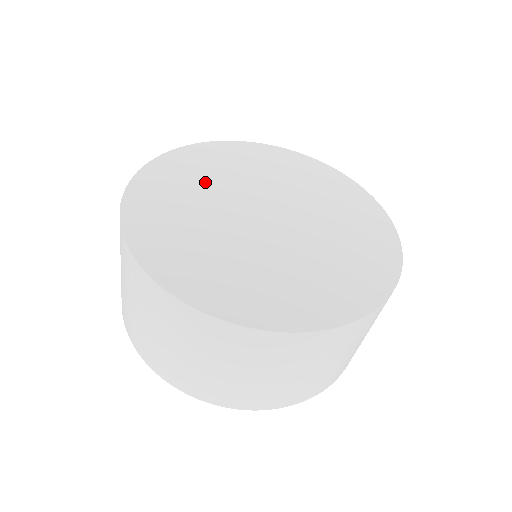
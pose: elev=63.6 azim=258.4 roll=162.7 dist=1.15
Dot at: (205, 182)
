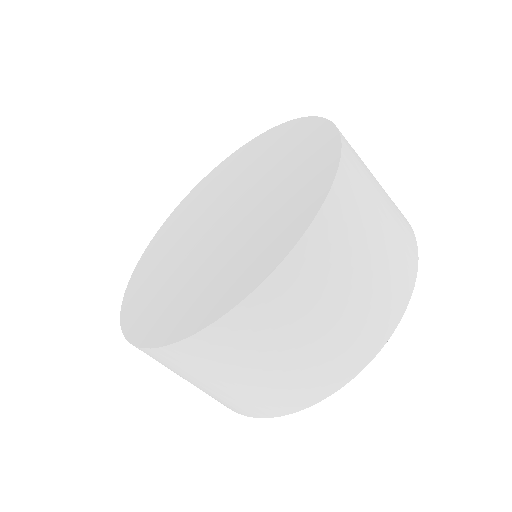
Dot at: (165, 260)
